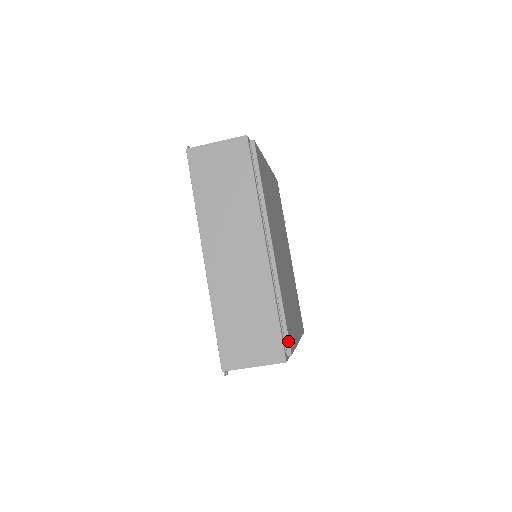
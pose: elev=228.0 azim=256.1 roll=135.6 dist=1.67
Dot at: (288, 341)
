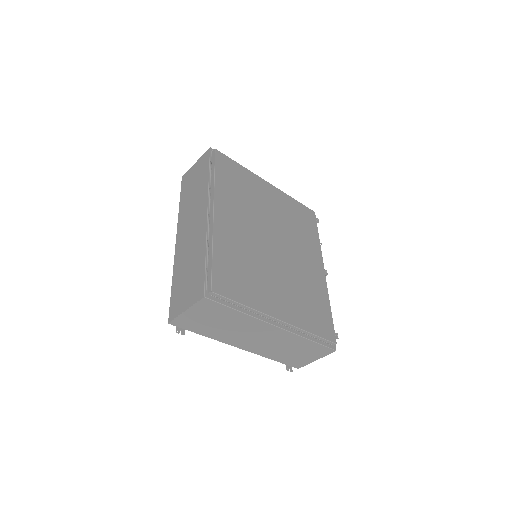
Dot at: (211, 280)
